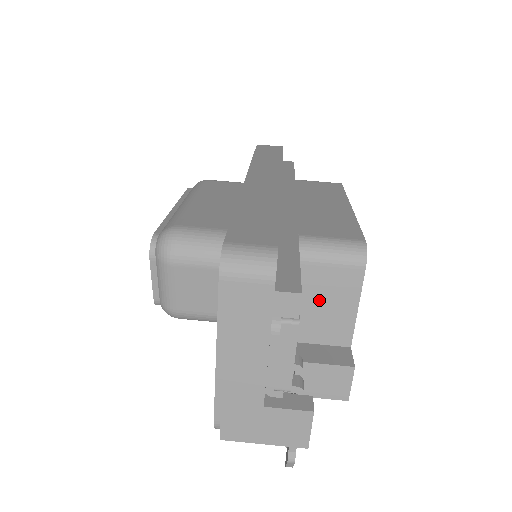
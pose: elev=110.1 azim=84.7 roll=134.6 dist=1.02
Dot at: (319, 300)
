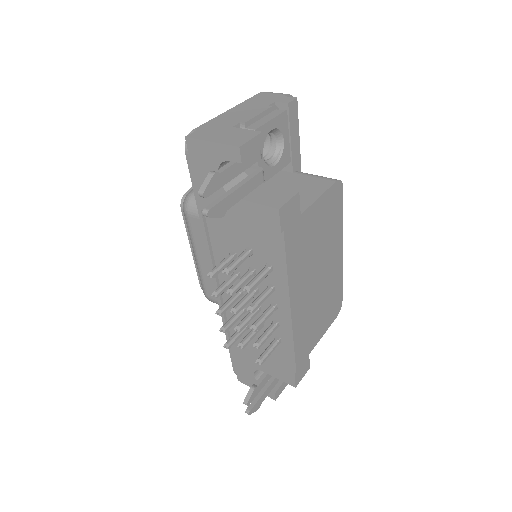
Dot at: (295, 189)
